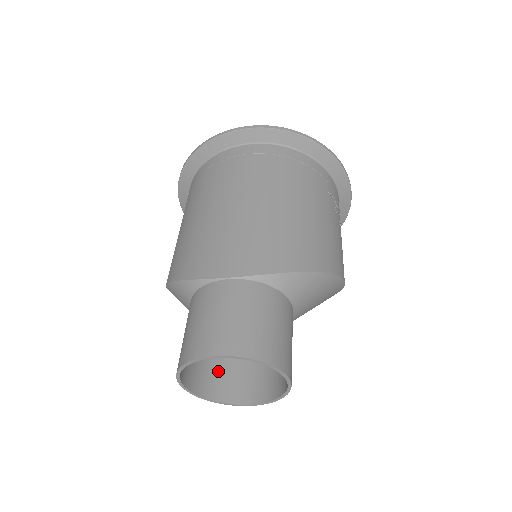
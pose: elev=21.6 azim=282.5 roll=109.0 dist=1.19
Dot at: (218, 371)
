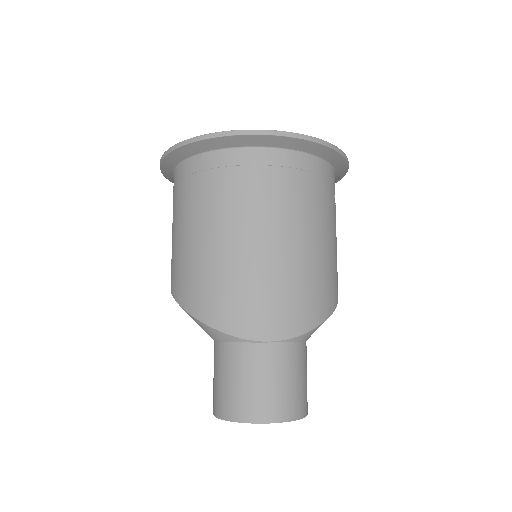
Dot at: occluded
